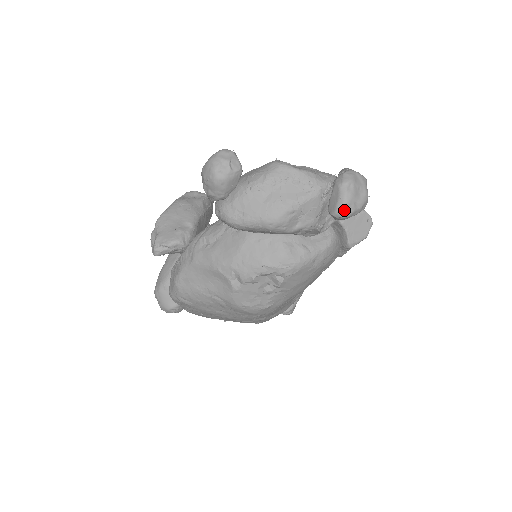
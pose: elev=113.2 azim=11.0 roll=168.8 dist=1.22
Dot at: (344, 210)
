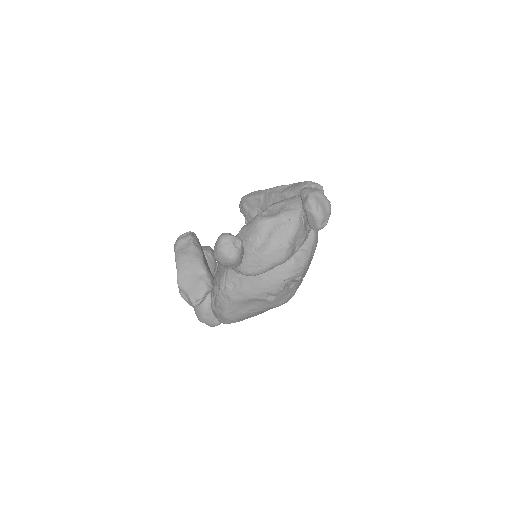
Dot at: (322, 224)
